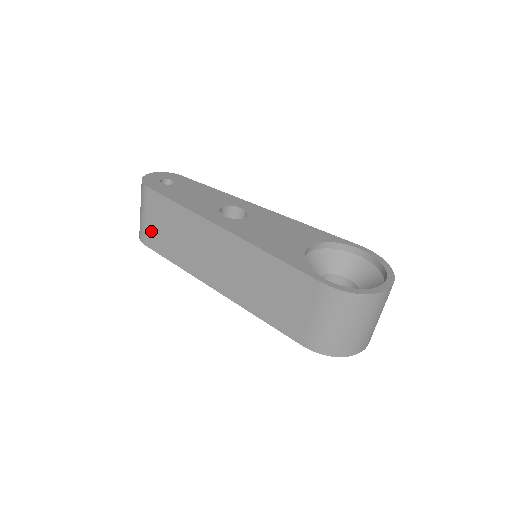
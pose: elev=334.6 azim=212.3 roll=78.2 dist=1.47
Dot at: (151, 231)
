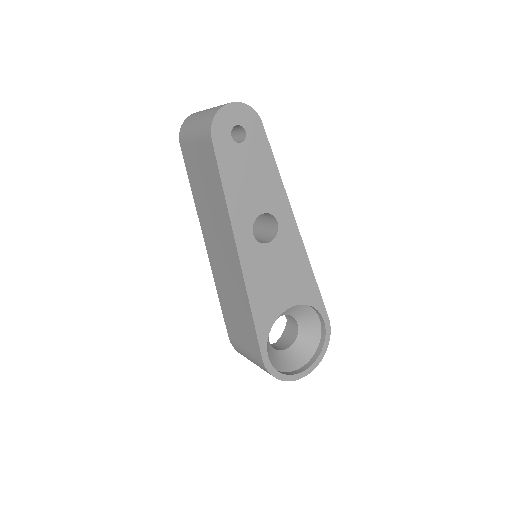
Dot at: (191, 153)
